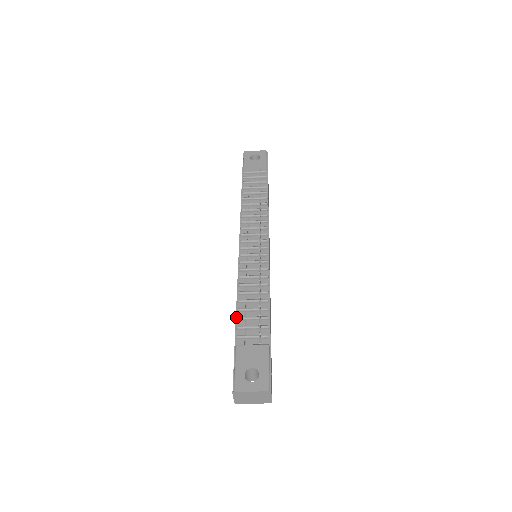
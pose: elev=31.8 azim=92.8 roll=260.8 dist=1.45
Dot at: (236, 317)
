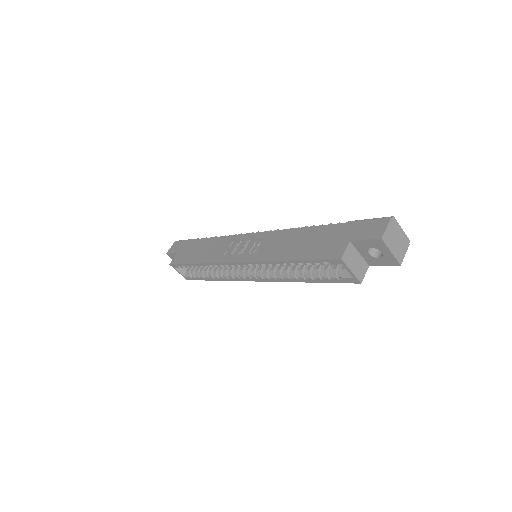
Dot at: occluded
